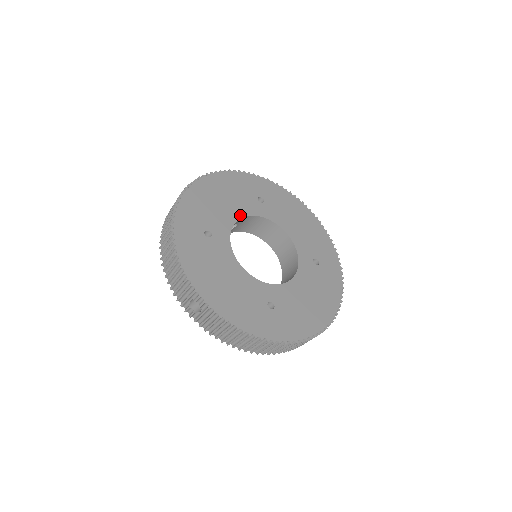
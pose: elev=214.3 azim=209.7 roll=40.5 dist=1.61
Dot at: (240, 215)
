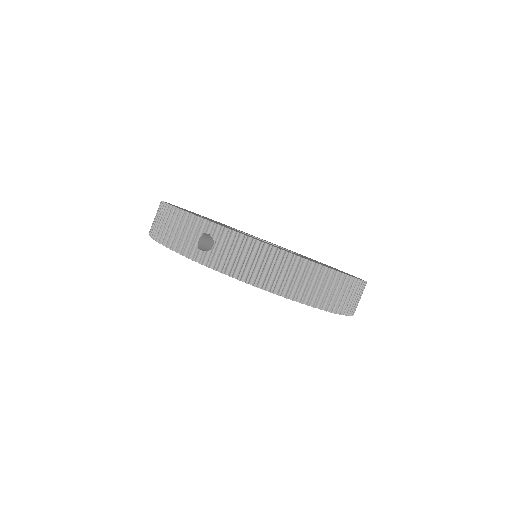
Dot at: occluded
